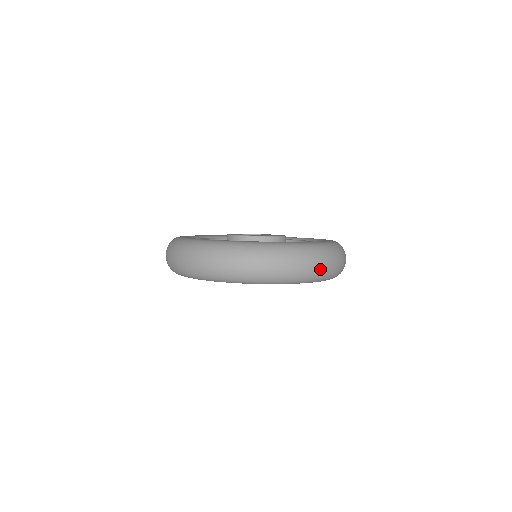
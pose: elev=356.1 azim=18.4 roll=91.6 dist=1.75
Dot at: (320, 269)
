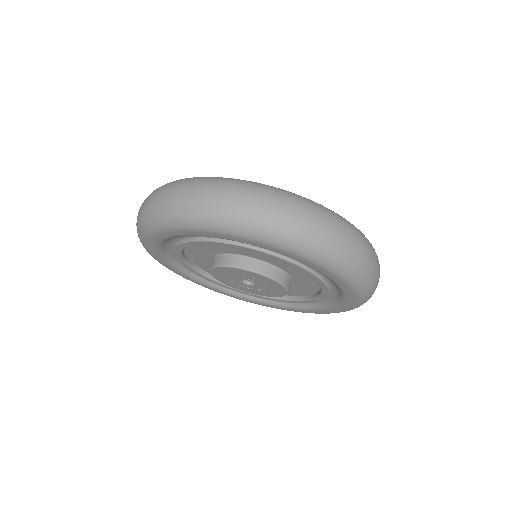
Dot at: (244, 208)
